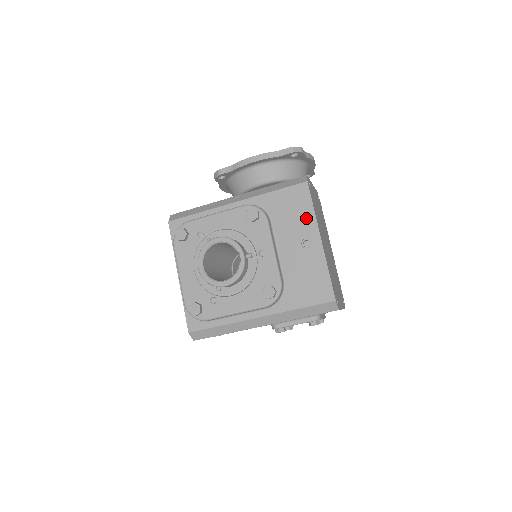
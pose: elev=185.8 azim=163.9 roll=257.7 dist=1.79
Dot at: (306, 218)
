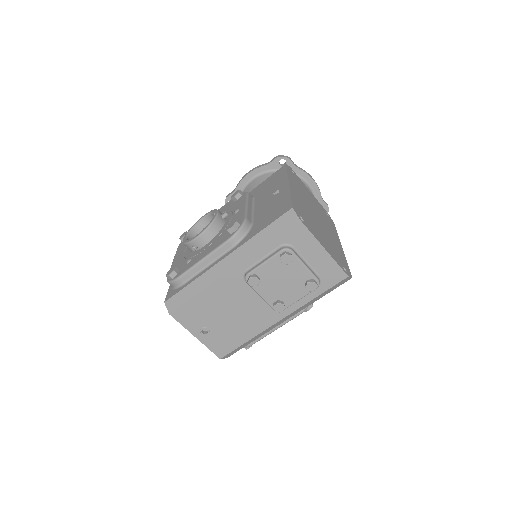
Dot at: (280, 180)
